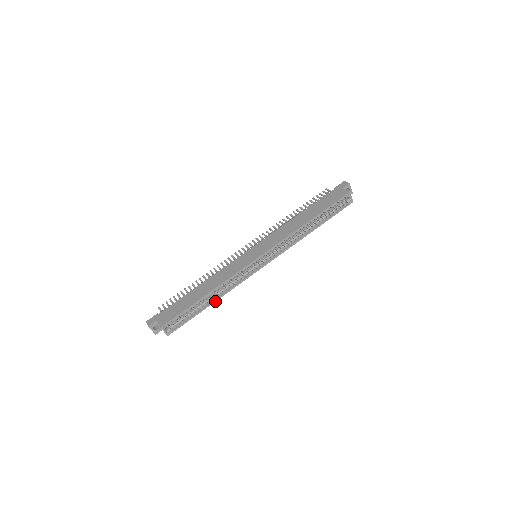
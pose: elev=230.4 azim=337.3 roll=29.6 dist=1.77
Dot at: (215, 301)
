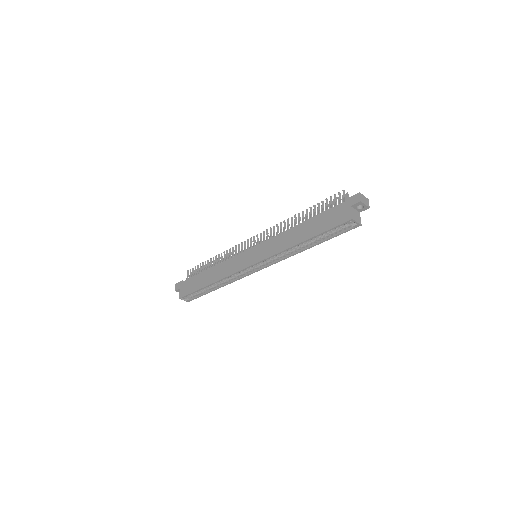
Dot at: (220, 287)
